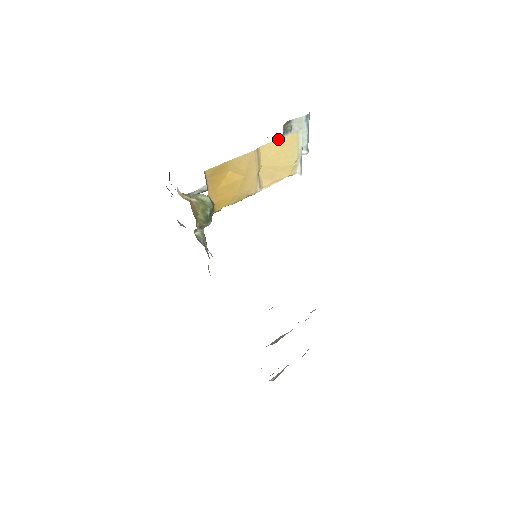
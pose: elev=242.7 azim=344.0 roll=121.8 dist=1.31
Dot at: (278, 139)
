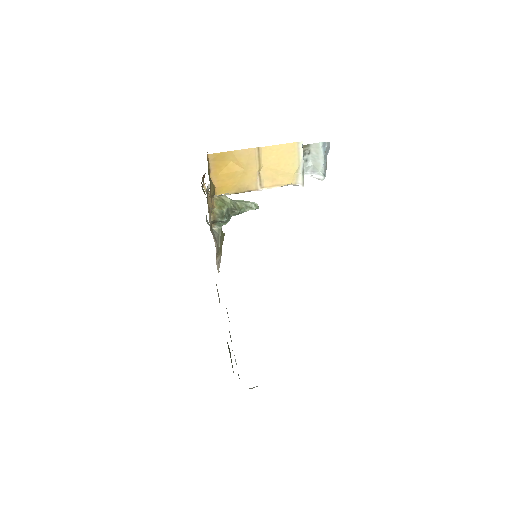
Dot at: (279, 144)
